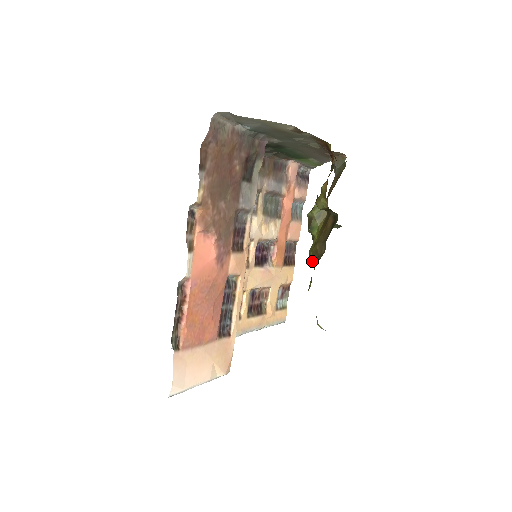
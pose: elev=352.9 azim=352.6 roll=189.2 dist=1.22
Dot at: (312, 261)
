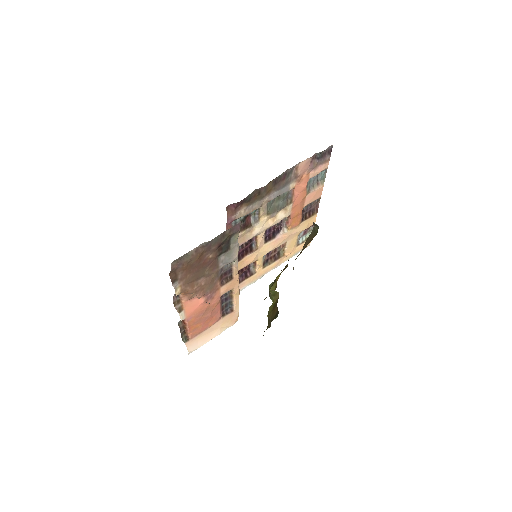
Dot at: occluded
